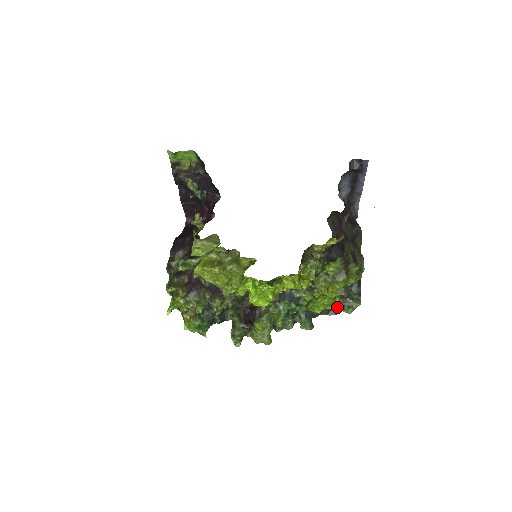
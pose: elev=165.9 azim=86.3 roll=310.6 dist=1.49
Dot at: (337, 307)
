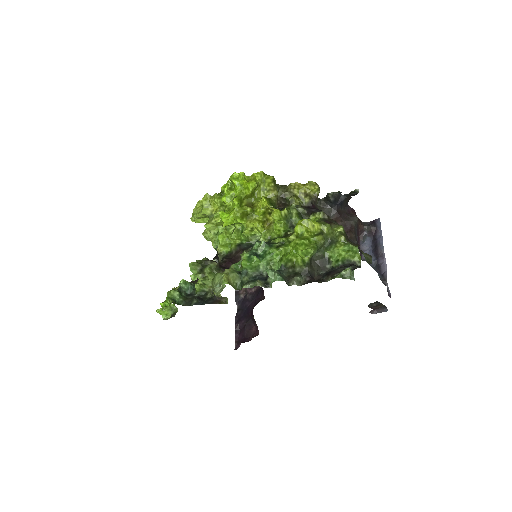
Dot at: (323, 279)
